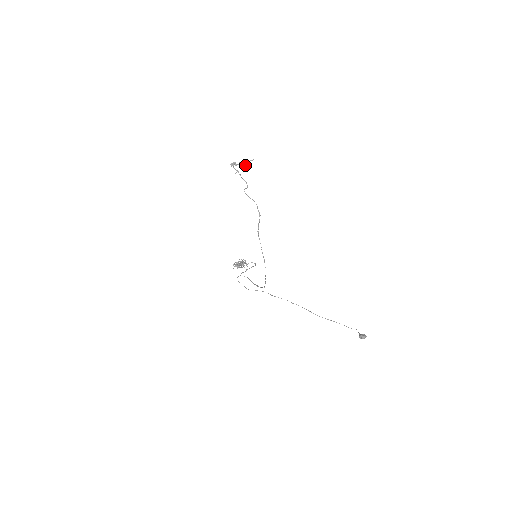
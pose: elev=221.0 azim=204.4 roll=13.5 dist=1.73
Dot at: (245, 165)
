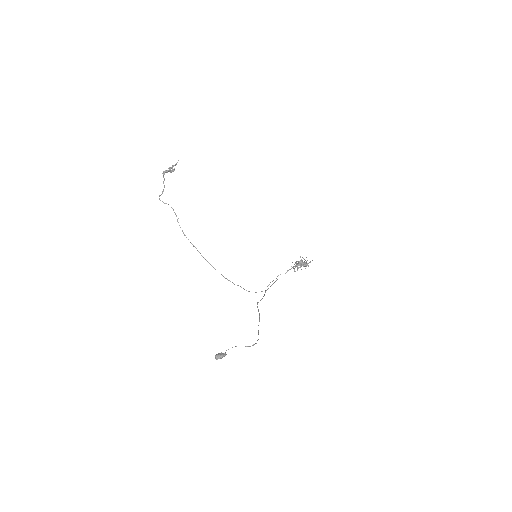
Dot at: (173, 169)
